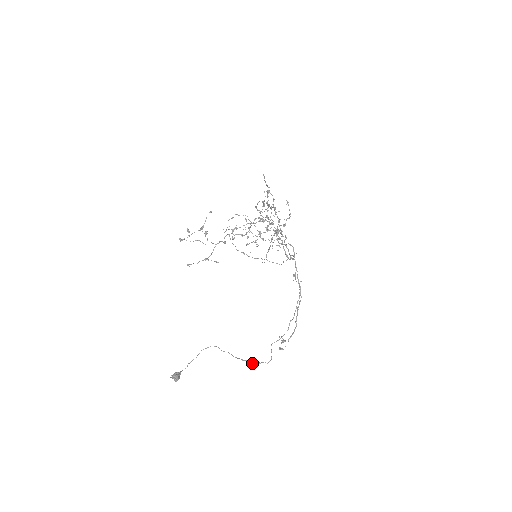
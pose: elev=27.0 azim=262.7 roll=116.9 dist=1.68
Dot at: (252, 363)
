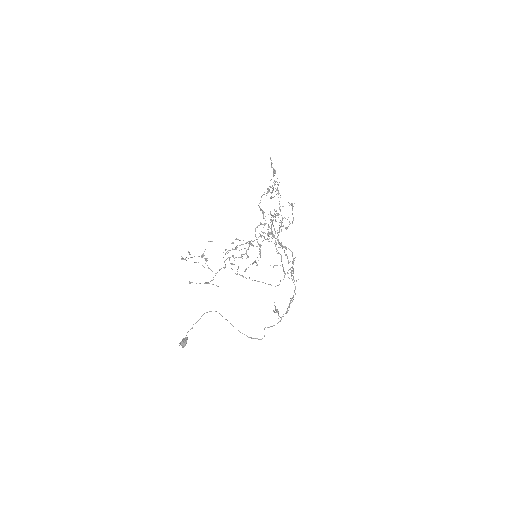
Dot at: (248, 337)
